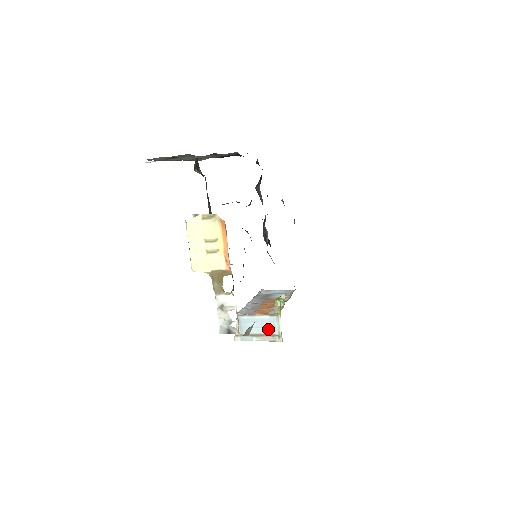
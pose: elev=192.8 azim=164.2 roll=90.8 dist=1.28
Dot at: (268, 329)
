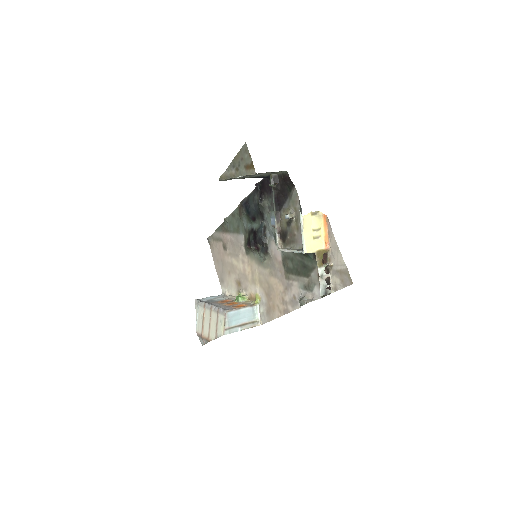
Dot at: (249, 318)
